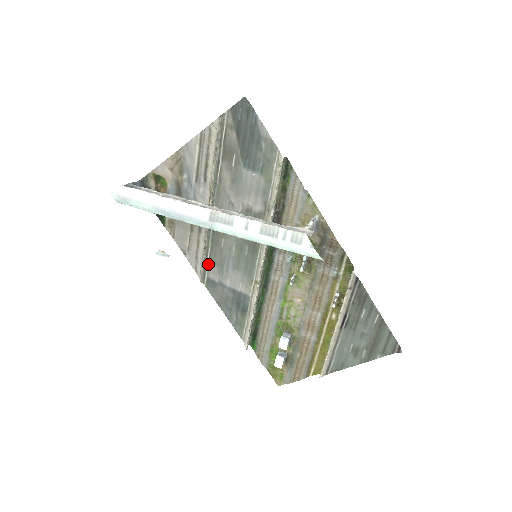
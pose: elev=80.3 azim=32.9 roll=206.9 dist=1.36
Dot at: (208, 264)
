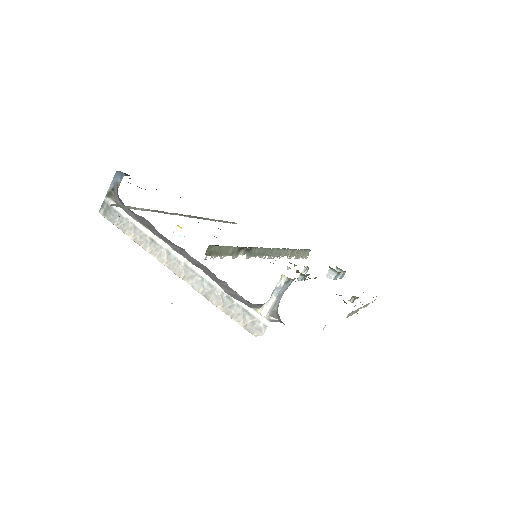
Dot at: occluded
